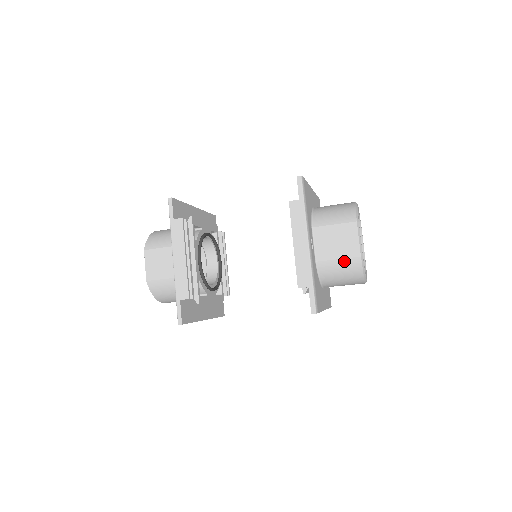
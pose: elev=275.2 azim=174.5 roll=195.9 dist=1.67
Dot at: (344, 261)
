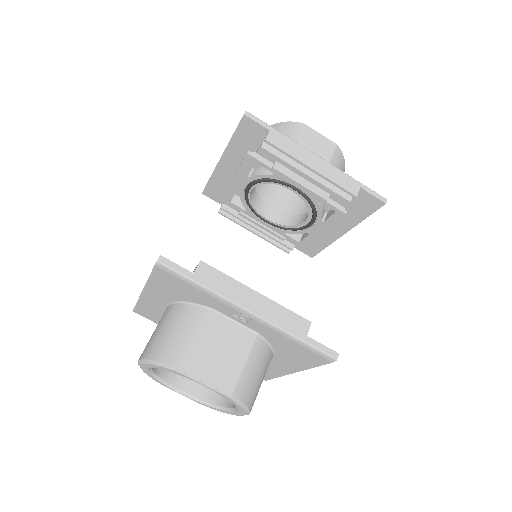
Dot at: (333, 160)
